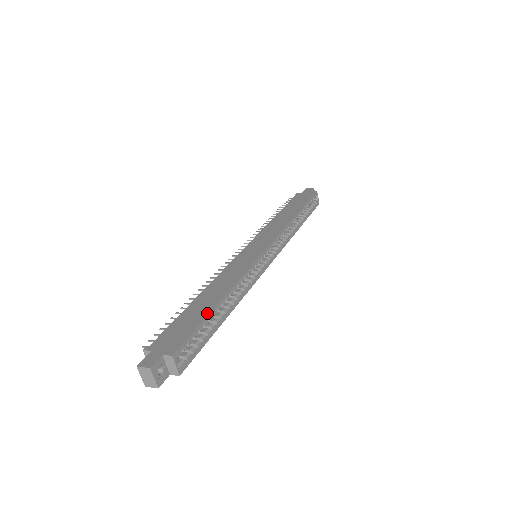
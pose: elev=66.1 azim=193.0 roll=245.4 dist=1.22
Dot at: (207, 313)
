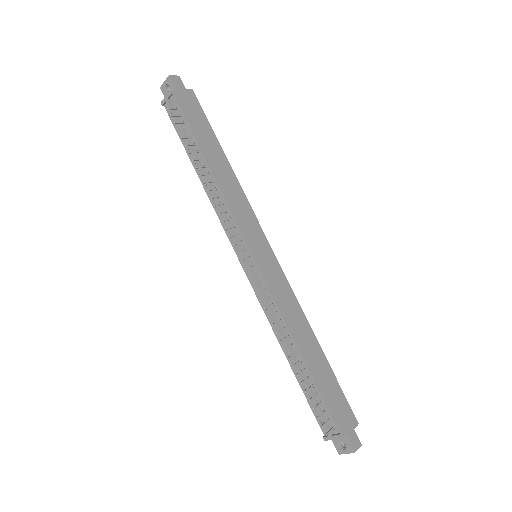
Dot at: (330, 369)
